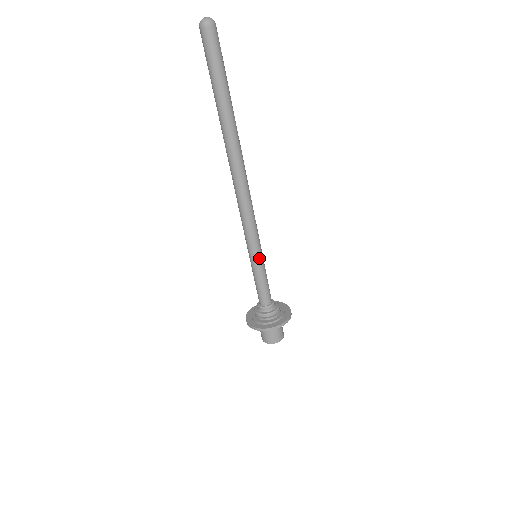
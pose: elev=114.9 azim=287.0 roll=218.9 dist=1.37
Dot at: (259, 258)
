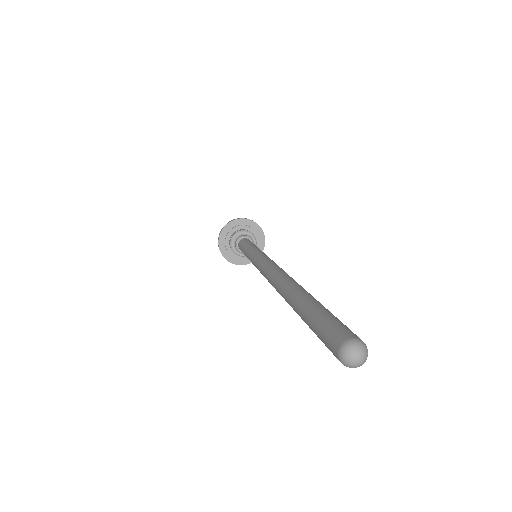
Dot at: occluded
